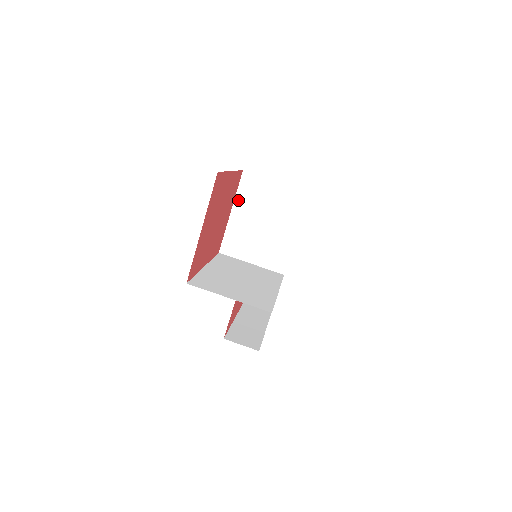
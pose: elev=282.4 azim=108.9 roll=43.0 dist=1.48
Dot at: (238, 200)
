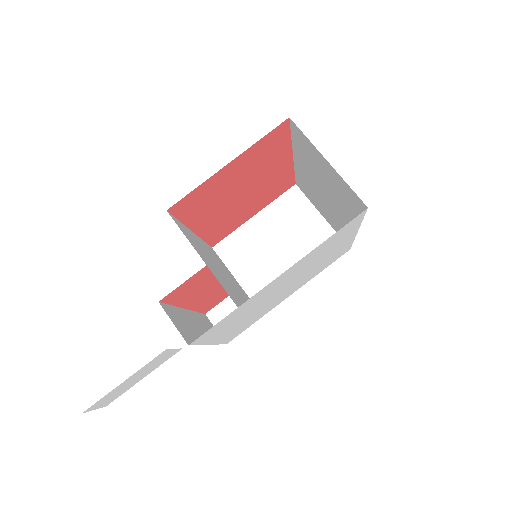
Dot at: (270, 209)
